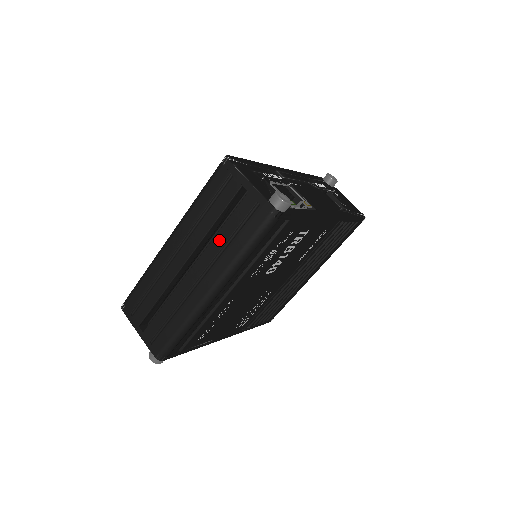
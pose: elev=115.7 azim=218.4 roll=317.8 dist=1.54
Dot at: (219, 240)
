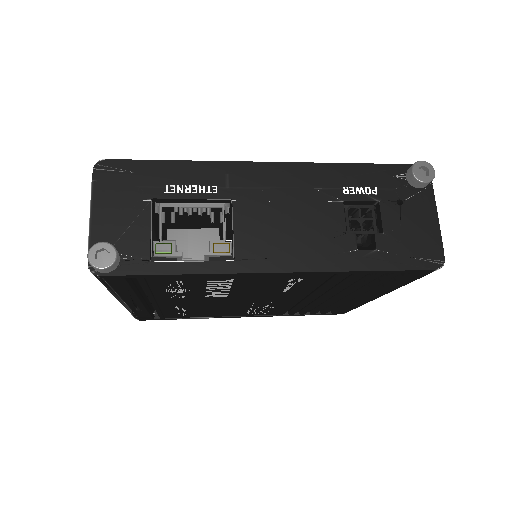
Dot at: occluded
